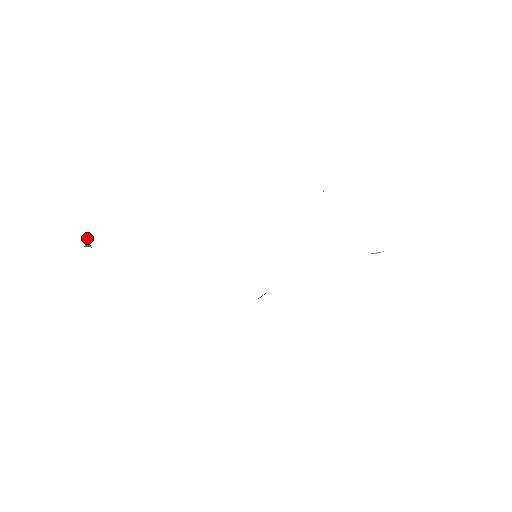
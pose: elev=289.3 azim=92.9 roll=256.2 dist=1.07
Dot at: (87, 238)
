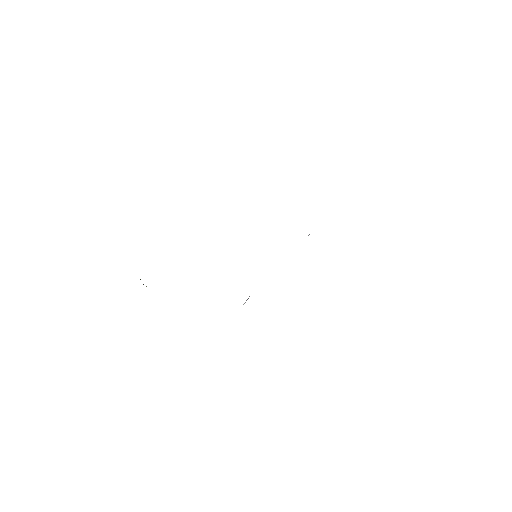
Dot at: occluded
